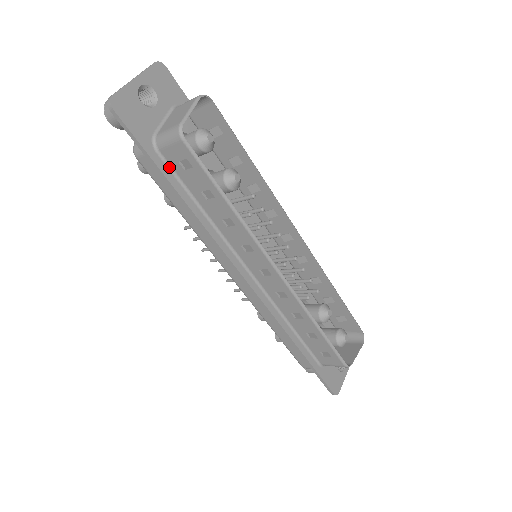
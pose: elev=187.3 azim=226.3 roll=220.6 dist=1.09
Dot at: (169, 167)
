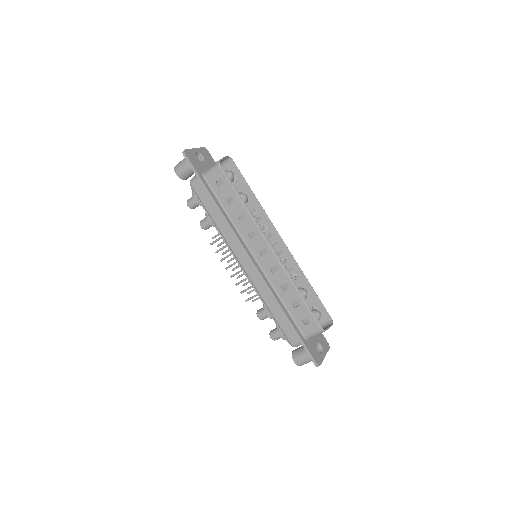
Dot at: (210, 187)
